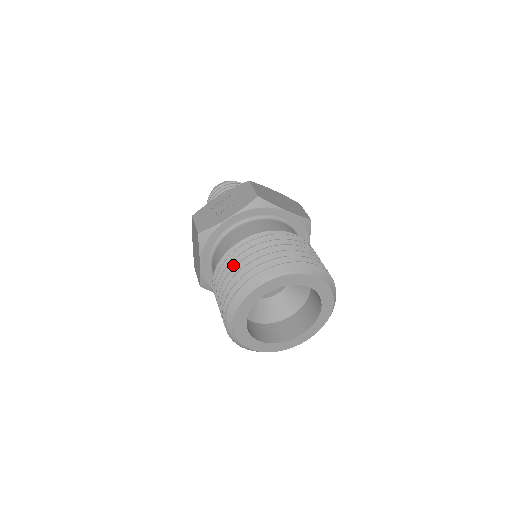
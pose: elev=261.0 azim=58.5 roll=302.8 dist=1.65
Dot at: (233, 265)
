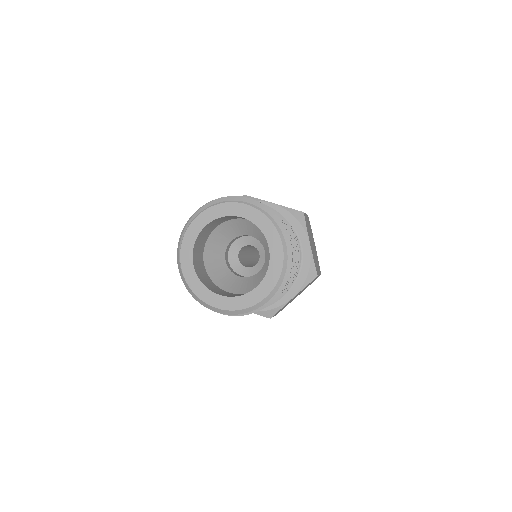
Dot at: occluded
